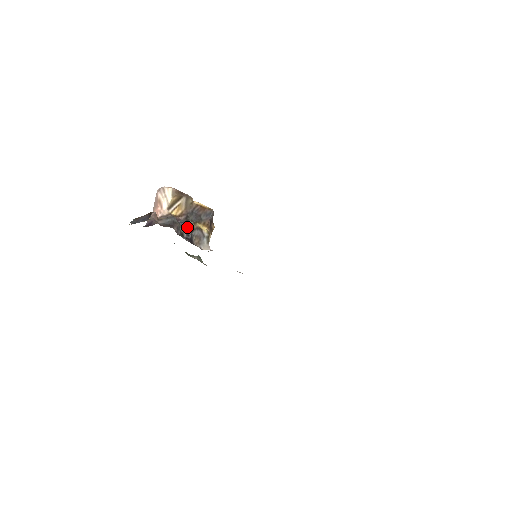
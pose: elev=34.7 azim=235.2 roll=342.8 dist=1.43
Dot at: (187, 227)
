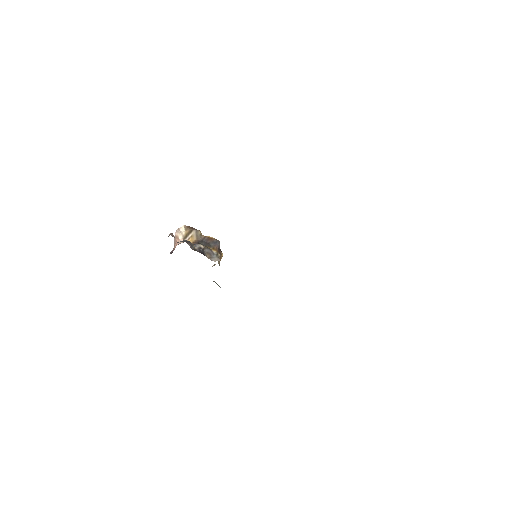
Dot at: (199, 246)
